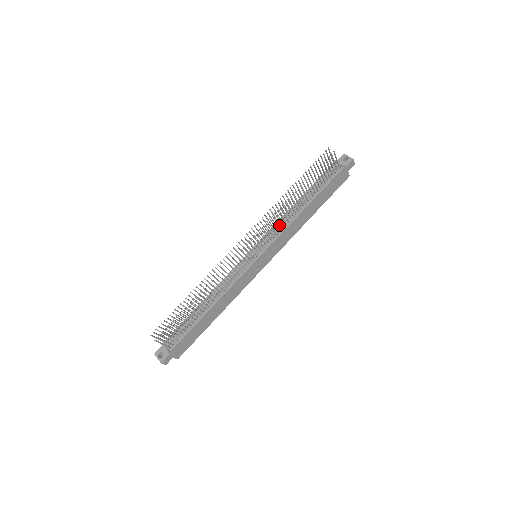
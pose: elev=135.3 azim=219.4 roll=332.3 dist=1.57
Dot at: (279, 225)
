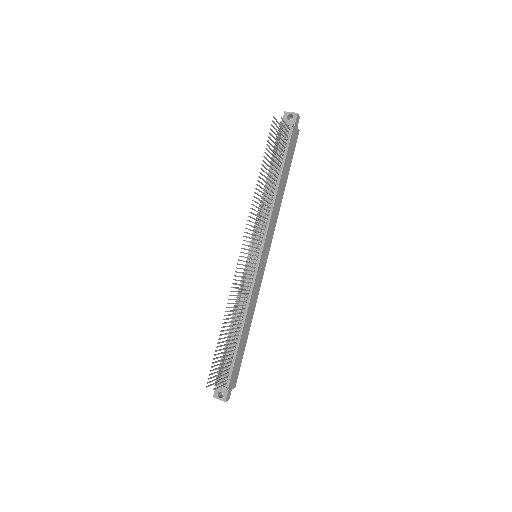
Dot at: occluded
